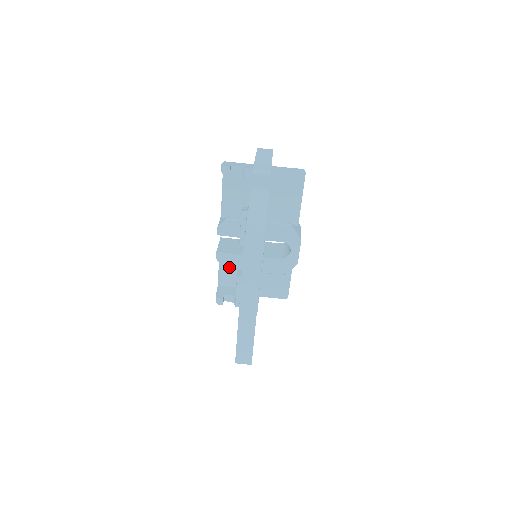
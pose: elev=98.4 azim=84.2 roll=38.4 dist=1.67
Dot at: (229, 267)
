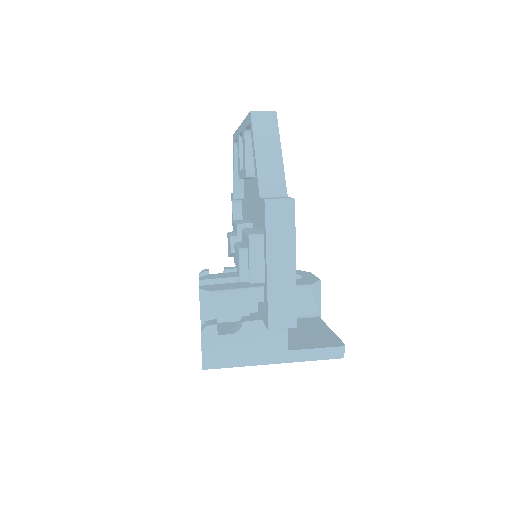
Dot at: (221, 290)
